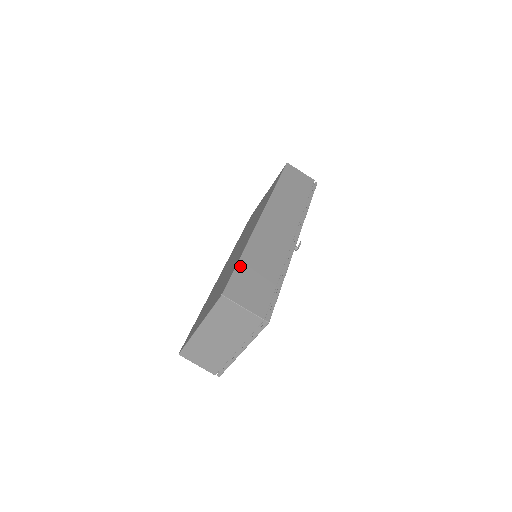
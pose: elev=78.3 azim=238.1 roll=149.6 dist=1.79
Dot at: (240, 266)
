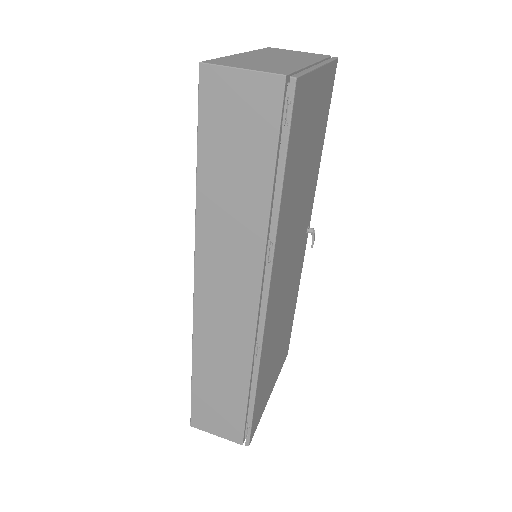
Dot at: occluded
